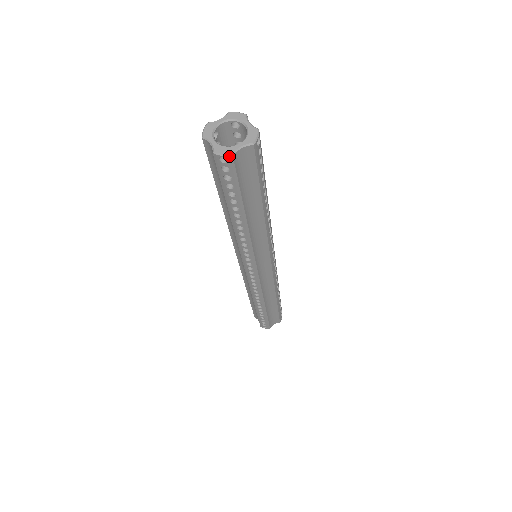
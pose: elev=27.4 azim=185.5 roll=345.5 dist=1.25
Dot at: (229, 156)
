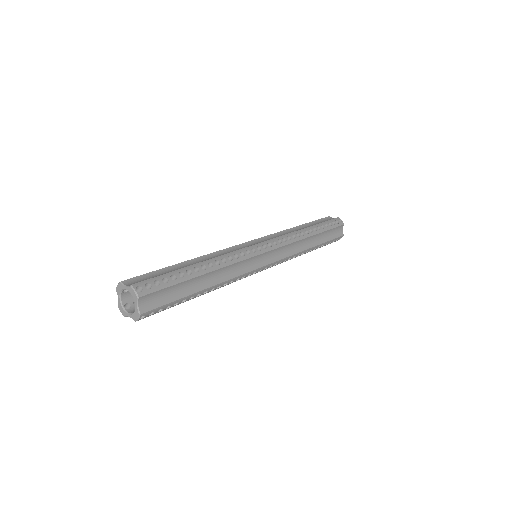
Dot at: (124, 316)
